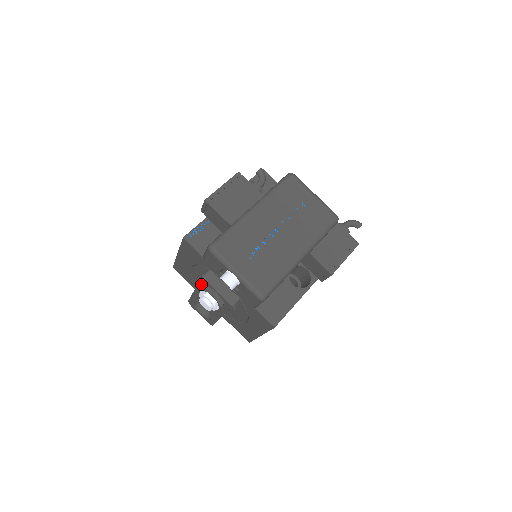
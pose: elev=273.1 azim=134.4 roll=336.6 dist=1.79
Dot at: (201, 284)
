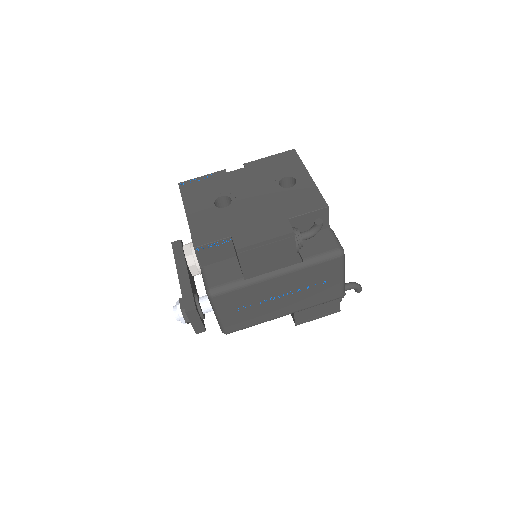
Dot at: (183, 299)
